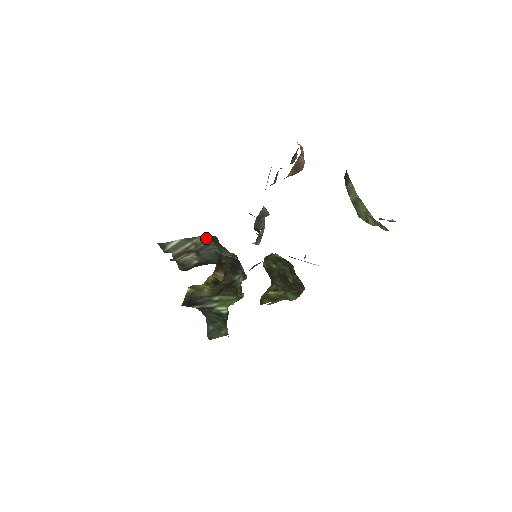
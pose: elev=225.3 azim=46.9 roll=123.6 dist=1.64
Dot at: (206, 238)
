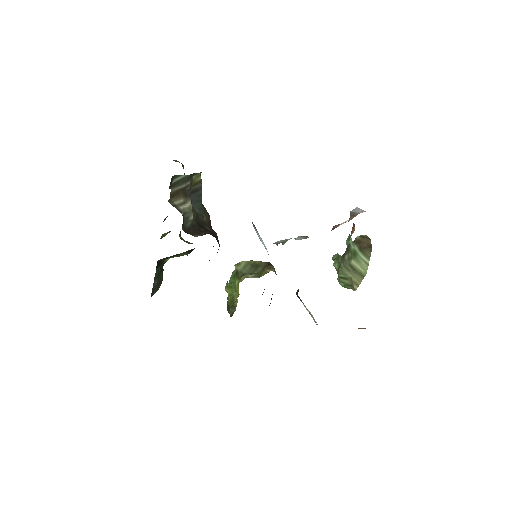
Dot at: occluded
